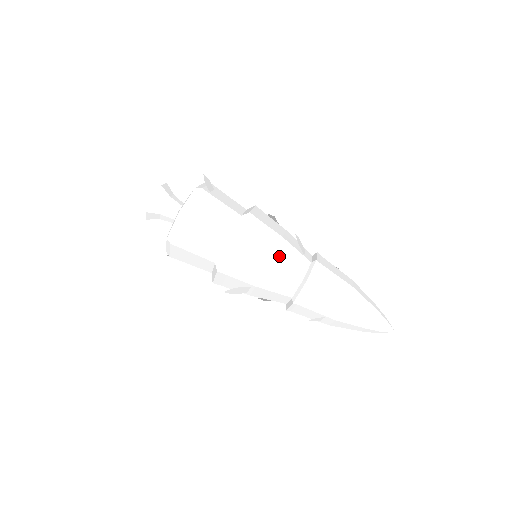
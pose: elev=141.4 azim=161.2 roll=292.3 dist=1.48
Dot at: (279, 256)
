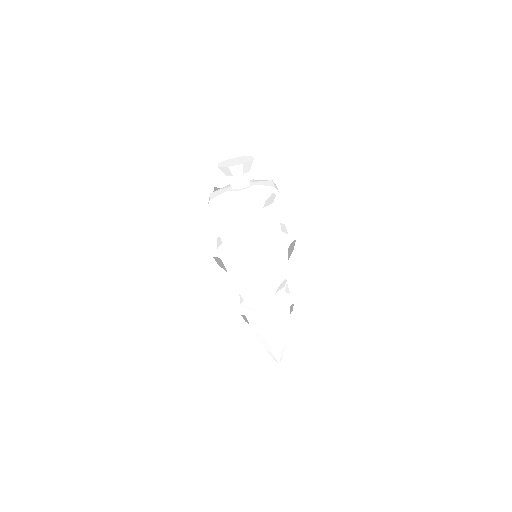
Dot at: (257, 283)
